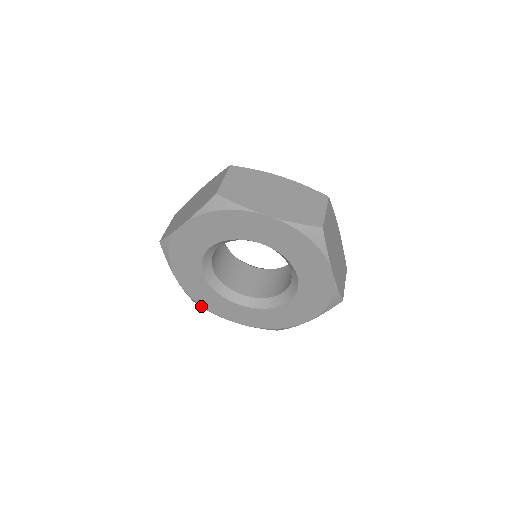
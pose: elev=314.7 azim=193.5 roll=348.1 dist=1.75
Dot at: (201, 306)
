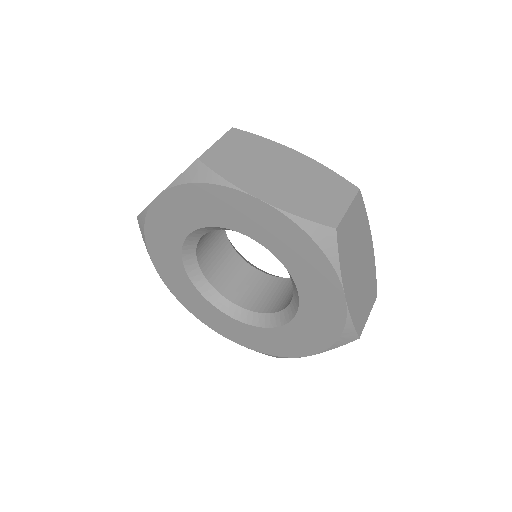
Dot at: (185, 307)
